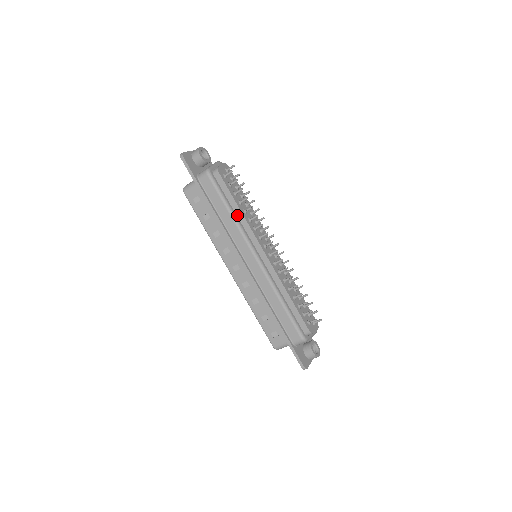
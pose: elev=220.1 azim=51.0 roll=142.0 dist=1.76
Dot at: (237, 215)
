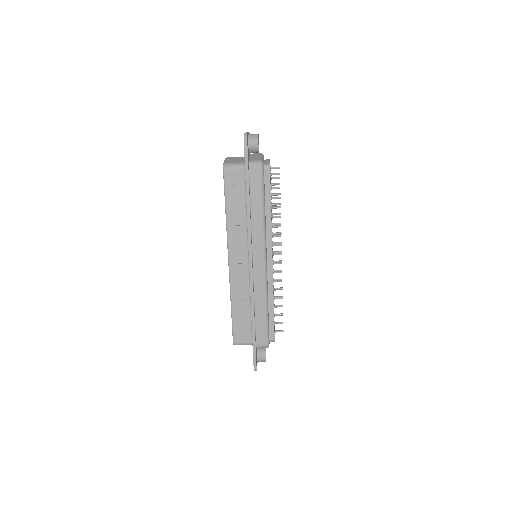
Dot at: (265, 215)
